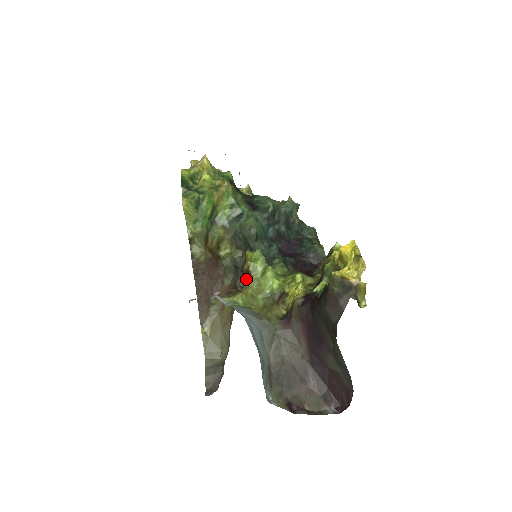
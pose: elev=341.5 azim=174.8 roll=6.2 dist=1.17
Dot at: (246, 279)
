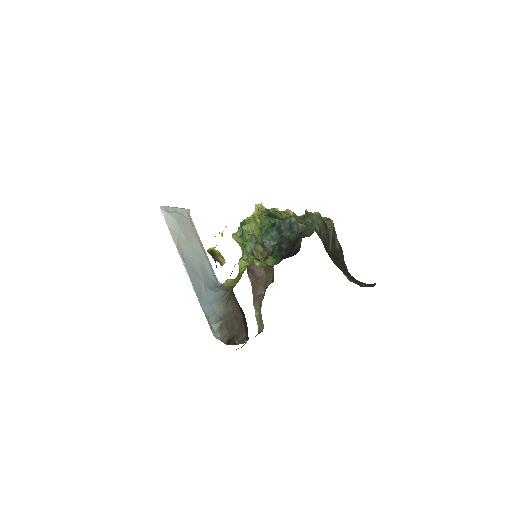
Dot at: occluded
